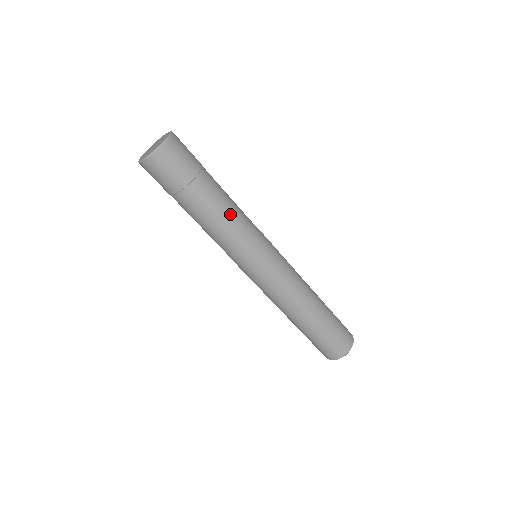
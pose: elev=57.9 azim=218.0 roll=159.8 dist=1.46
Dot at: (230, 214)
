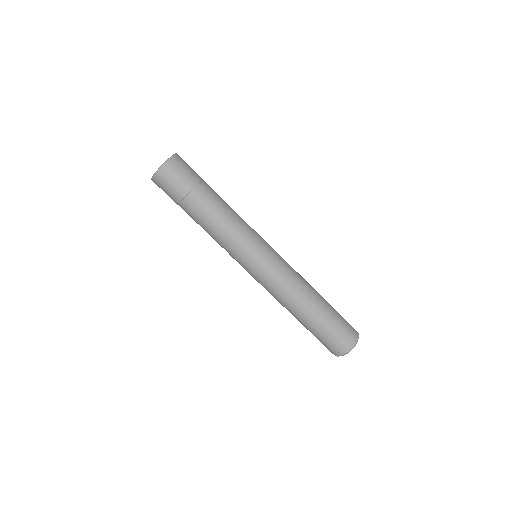
Dot at: (218, 225)
